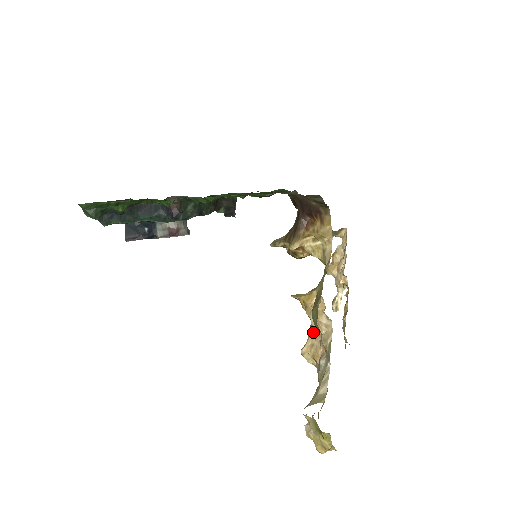
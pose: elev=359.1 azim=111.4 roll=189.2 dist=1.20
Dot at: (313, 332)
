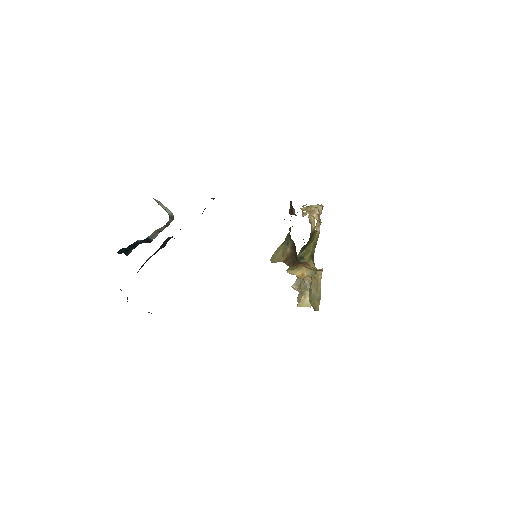
Dot at: occluded
